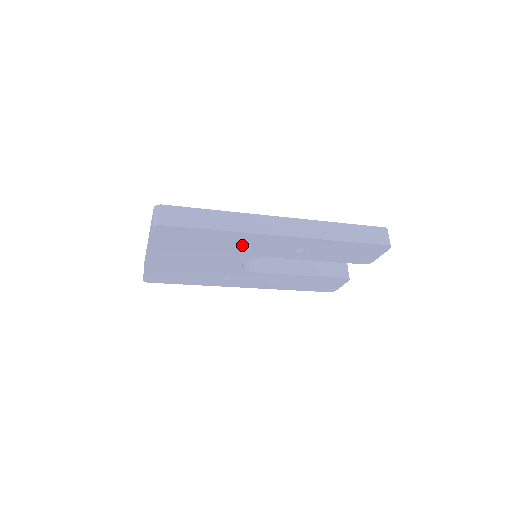
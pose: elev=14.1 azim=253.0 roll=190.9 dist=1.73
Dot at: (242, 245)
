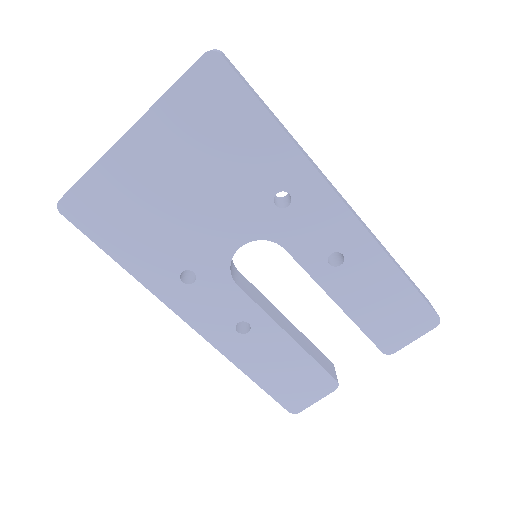
Dot at: (273, 198)
